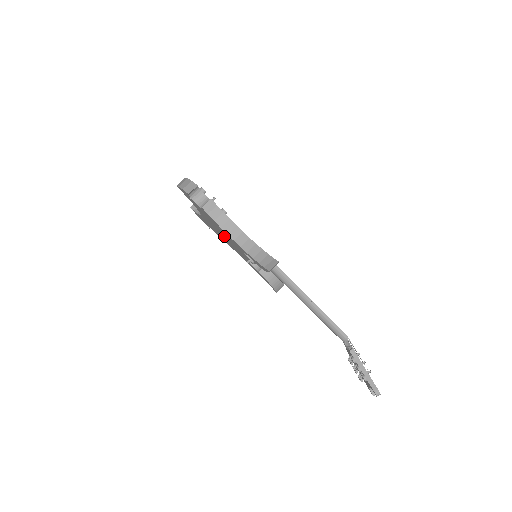
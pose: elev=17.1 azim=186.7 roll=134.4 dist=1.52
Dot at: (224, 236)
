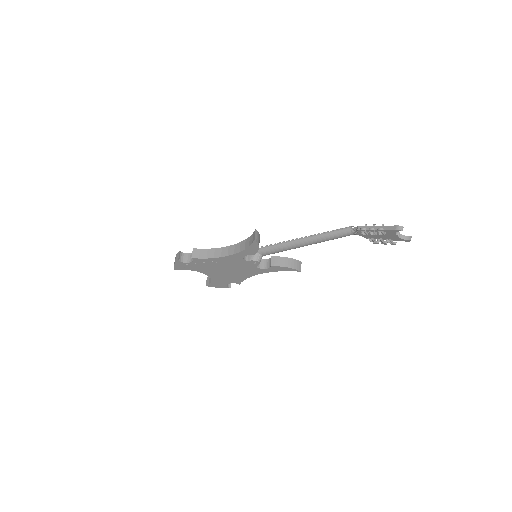
Dot at: (229, 269)
